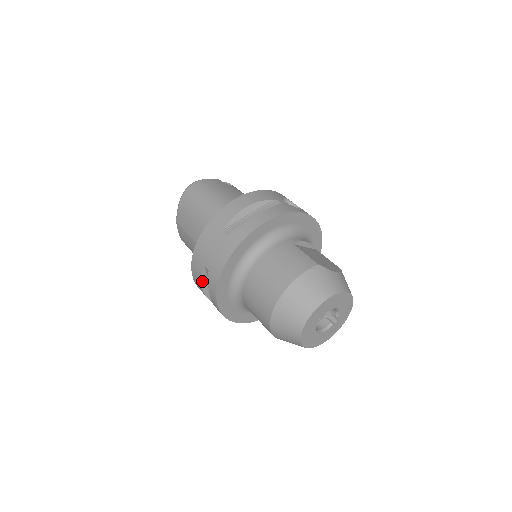
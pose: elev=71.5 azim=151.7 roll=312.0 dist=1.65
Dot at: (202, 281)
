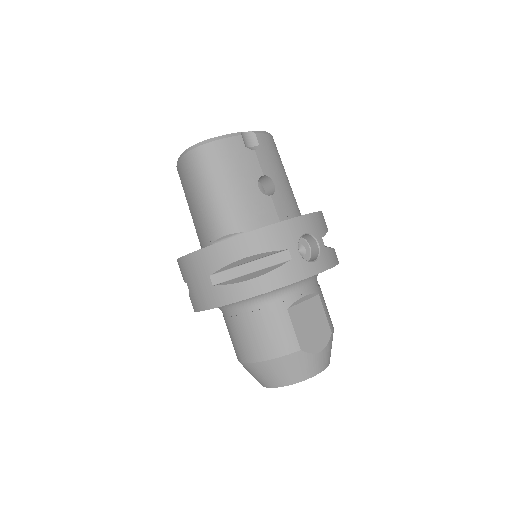
Dot at: occluded
